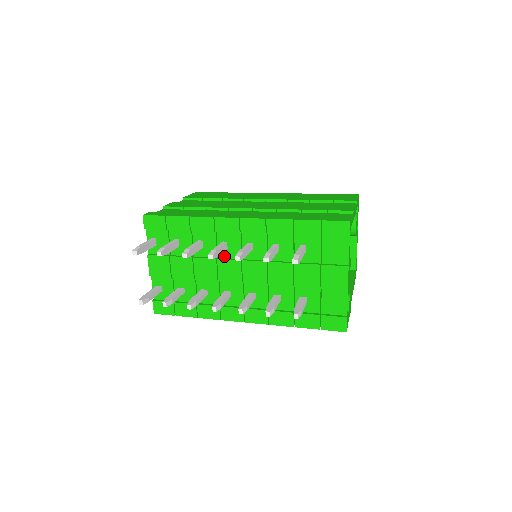
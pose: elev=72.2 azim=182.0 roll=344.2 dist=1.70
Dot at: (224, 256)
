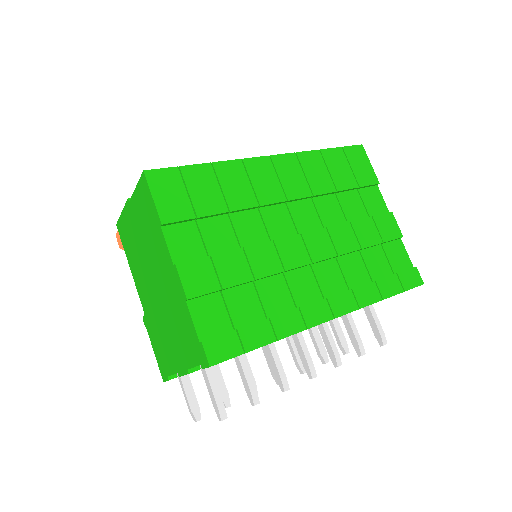
Dot at: occluded
